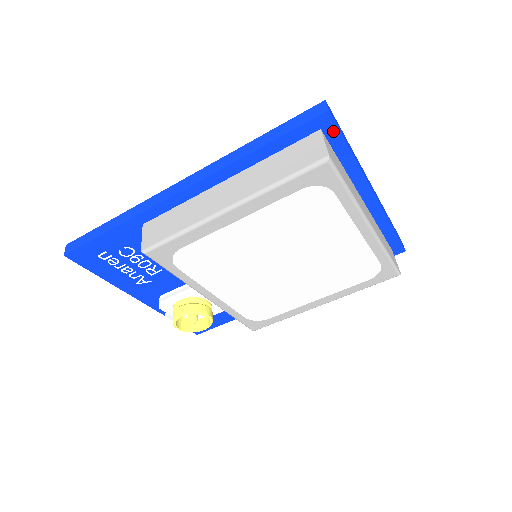
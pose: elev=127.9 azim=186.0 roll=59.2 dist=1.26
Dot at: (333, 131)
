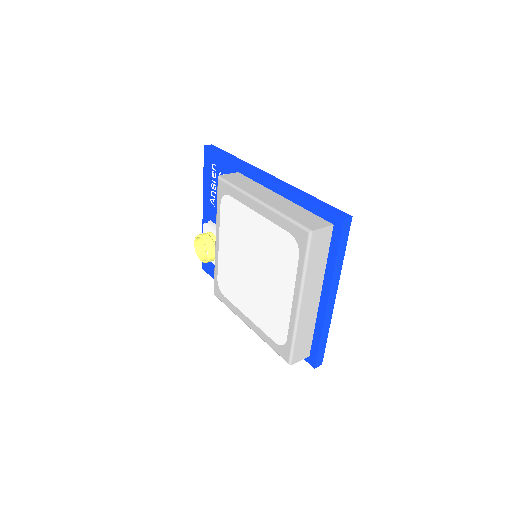
Dot at: (337, 234)
